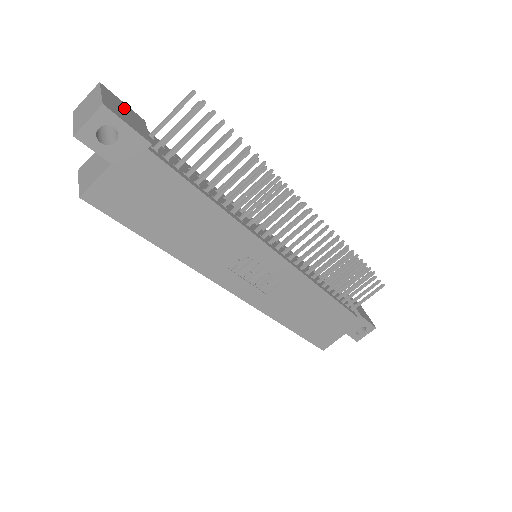
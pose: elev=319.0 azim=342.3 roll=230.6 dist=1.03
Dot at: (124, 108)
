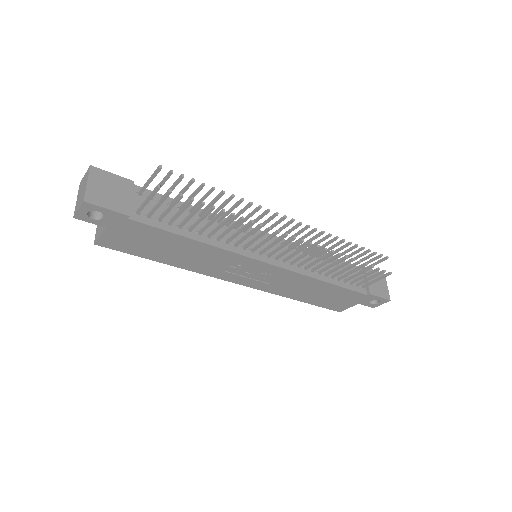
Dot at: (110, 183)
